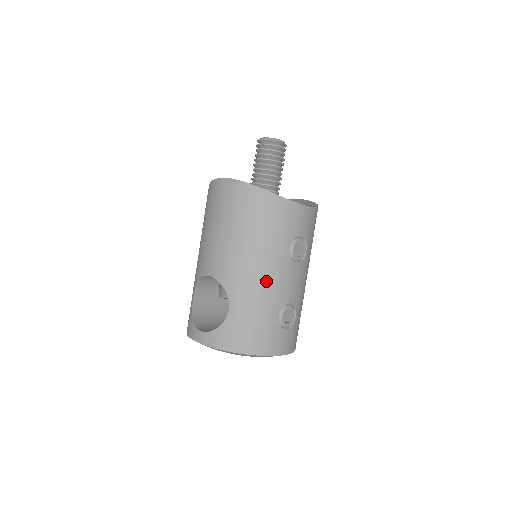
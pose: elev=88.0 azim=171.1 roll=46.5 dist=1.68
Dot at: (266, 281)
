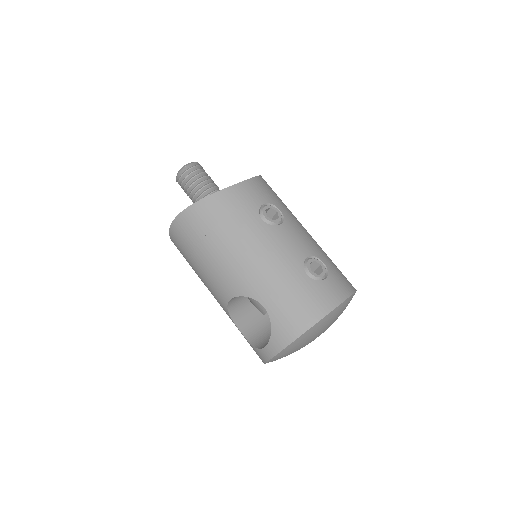
Dot at: (268, 259)
